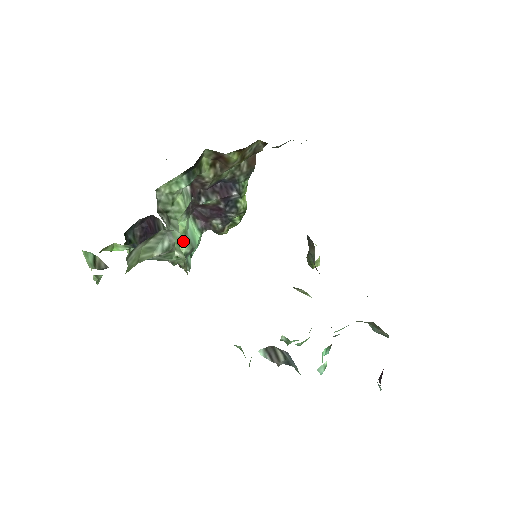
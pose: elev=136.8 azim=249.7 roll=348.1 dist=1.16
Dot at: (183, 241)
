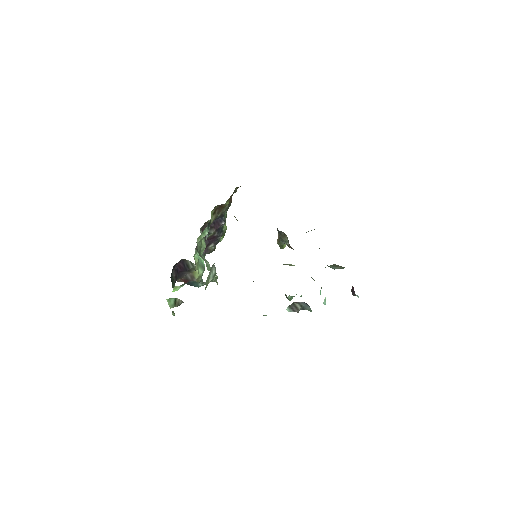
Dot at: (199, 267)
